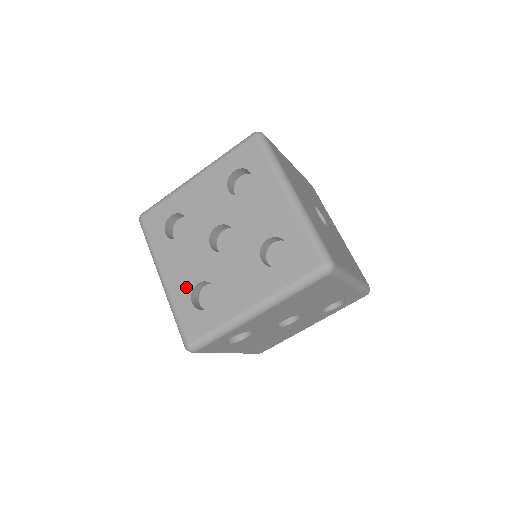
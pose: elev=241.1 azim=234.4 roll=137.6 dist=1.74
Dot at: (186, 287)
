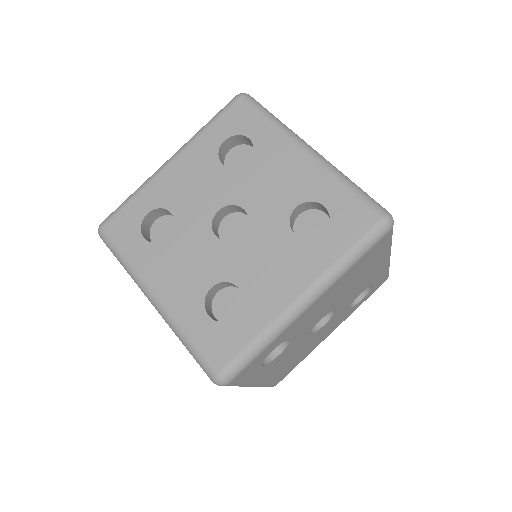
Dot at: (194, 298)
